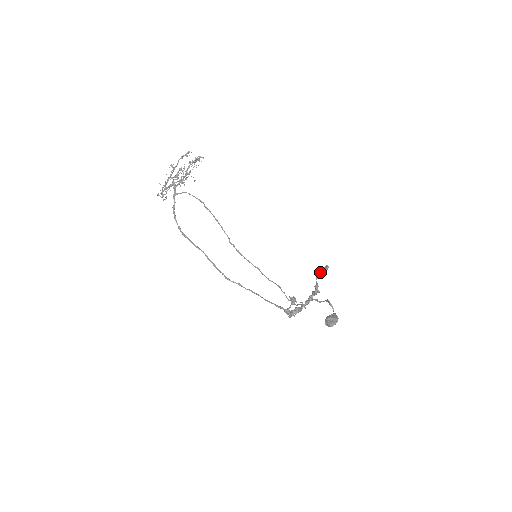
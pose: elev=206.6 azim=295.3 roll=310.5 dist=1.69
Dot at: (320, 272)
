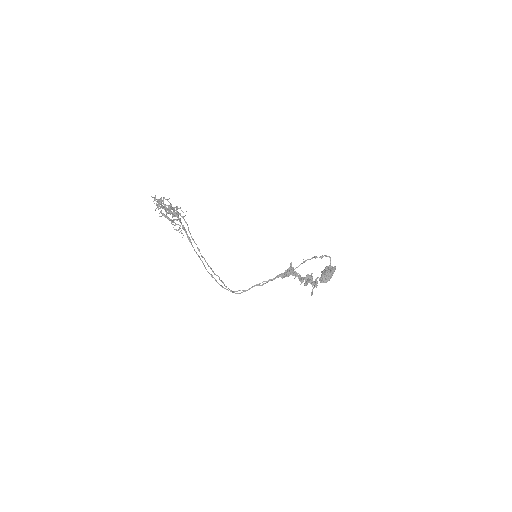
Dot at: (310, 283)
